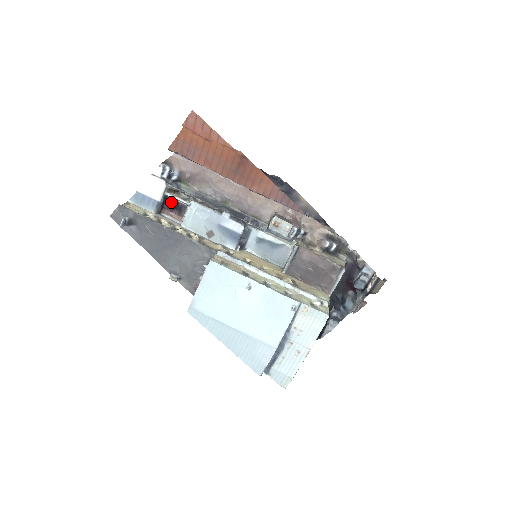
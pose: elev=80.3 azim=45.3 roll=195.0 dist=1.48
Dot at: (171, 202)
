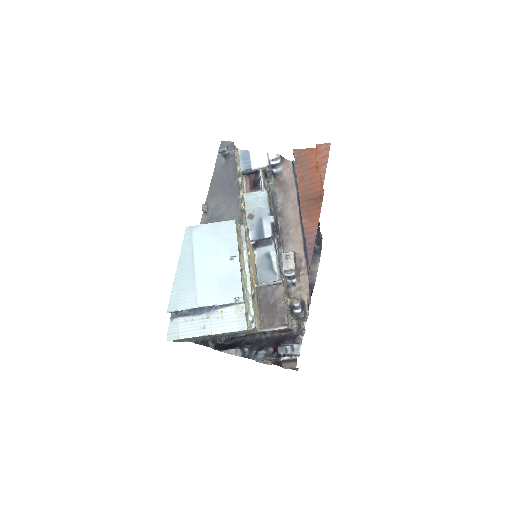
Dot at: (256, 178)
